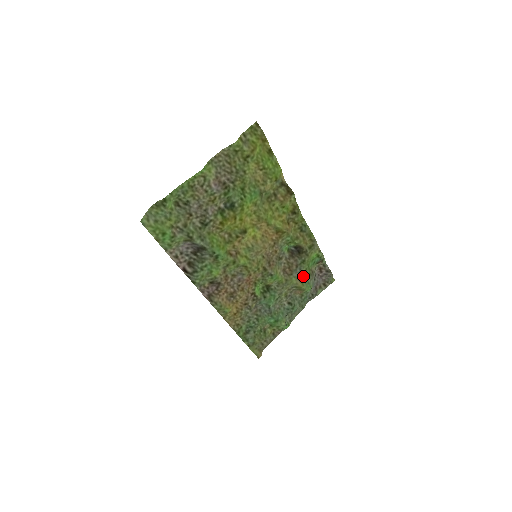
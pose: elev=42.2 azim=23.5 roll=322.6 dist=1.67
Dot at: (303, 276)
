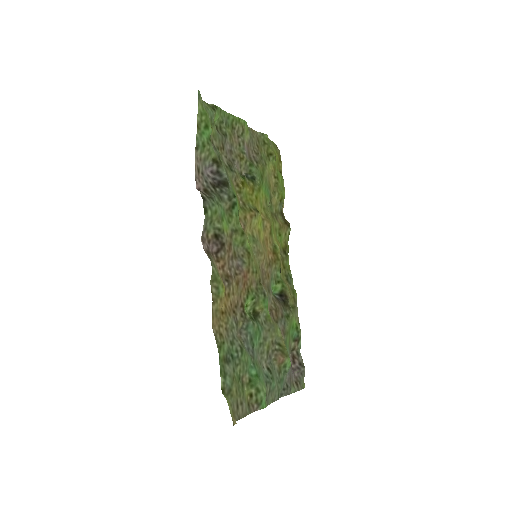
Dot at: (285, 338)
